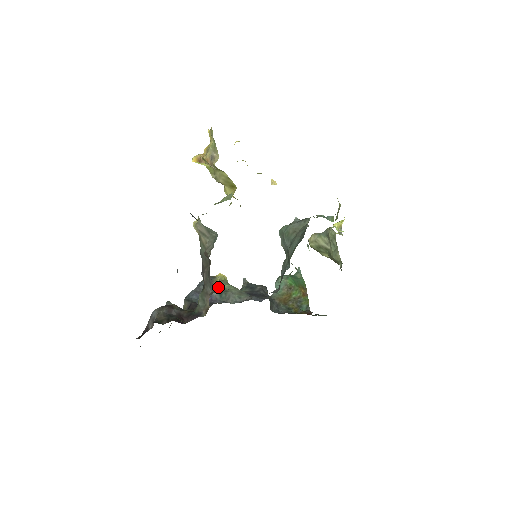
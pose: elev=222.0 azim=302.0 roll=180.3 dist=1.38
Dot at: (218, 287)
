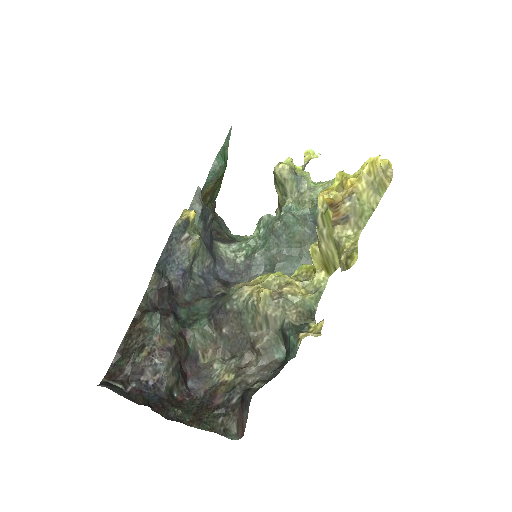
Dot at: (193, 254)
